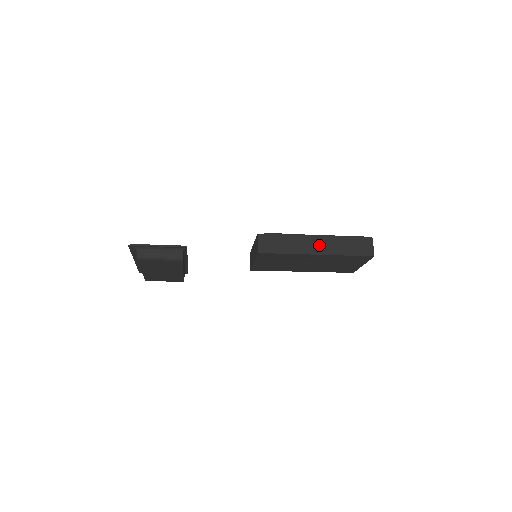
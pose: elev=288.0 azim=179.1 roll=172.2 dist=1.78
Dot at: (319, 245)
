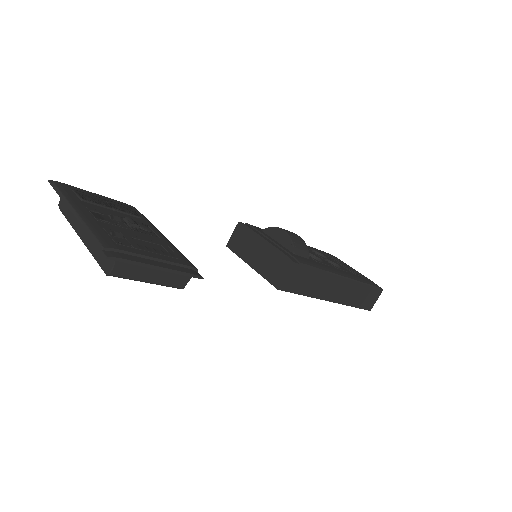
Dot at: (339, 290)
